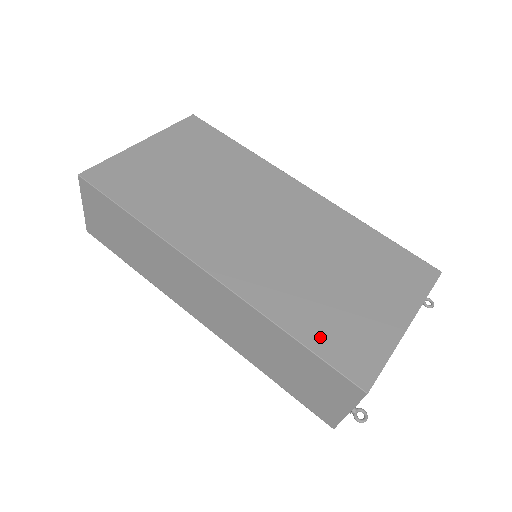
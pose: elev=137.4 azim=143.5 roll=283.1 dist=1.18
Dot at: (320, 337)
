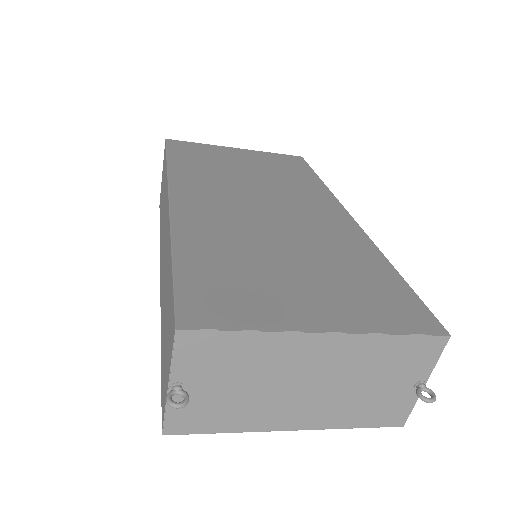
Dot at: (198, 272)
